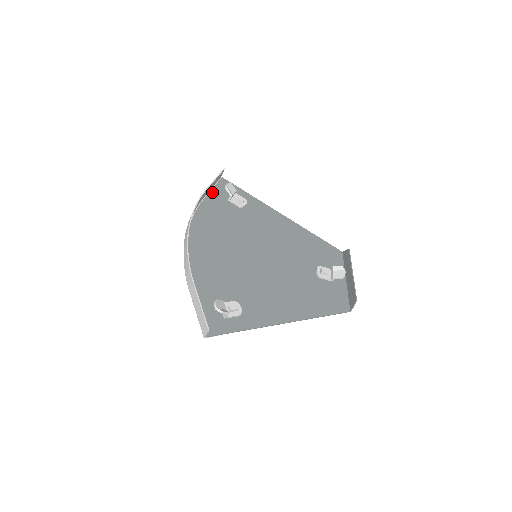
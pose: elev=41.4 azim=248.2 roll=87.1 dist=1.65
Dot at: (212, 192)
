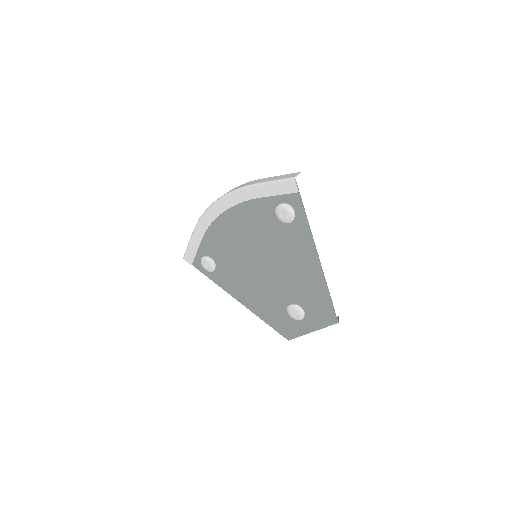
Dot at: (192, 243)
